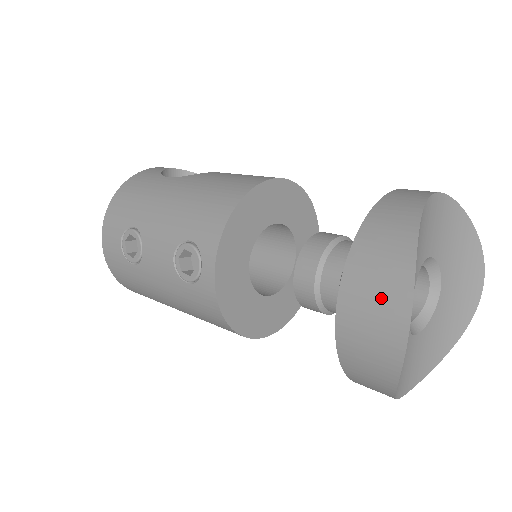
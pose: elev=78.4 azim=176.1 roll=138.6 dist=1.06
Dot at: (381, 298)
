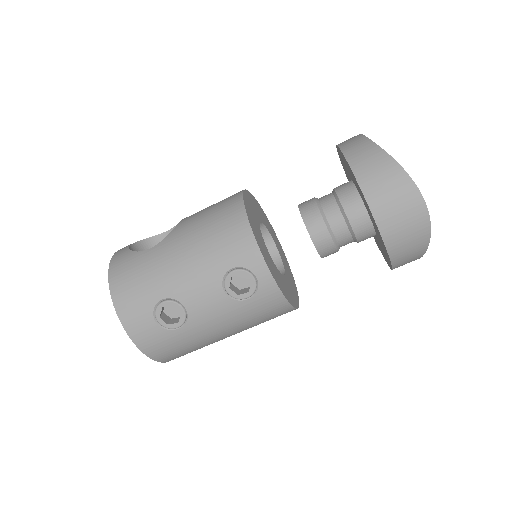
Dot at: (400, 200)
